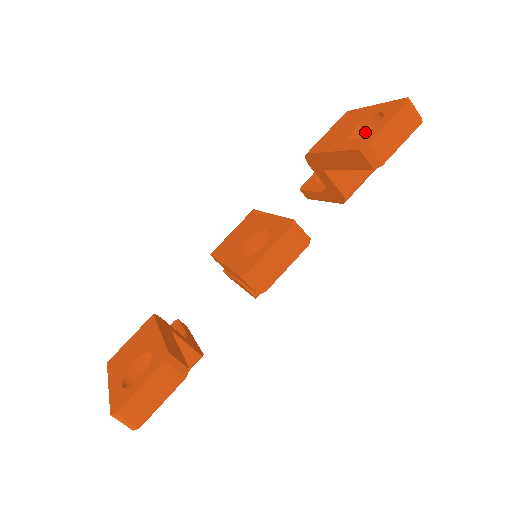
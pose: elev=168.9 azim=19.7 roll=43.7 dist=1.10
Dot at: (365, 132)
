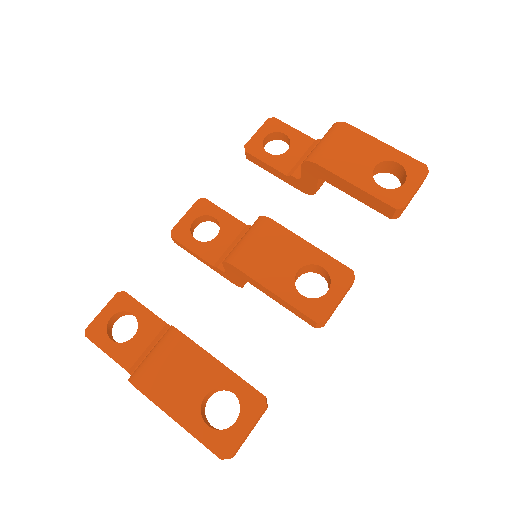
Dot at: (376, 169)
